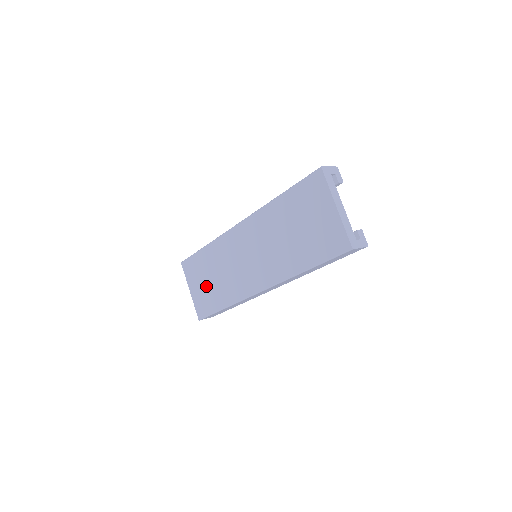
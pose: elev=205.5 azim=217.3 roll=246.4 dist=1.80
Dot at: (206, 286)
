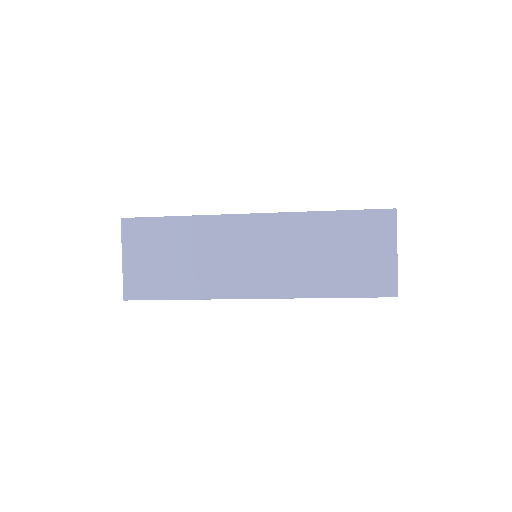
Dot at: (160, 263)
